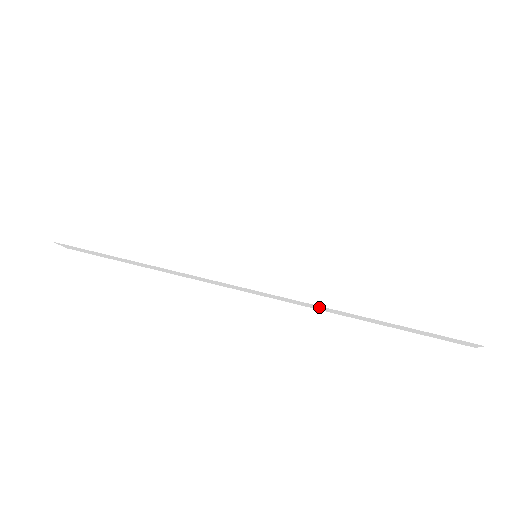
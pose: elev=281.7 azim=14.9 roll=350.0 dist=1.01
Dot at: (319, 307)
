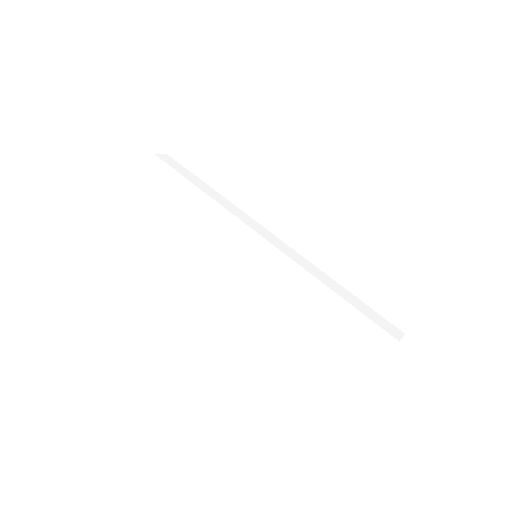
Dot at: occluded
